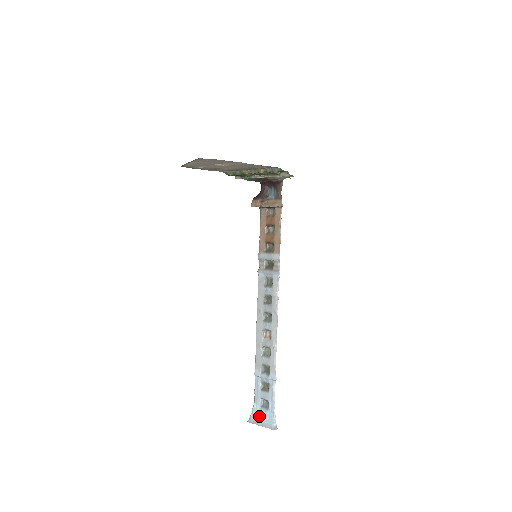
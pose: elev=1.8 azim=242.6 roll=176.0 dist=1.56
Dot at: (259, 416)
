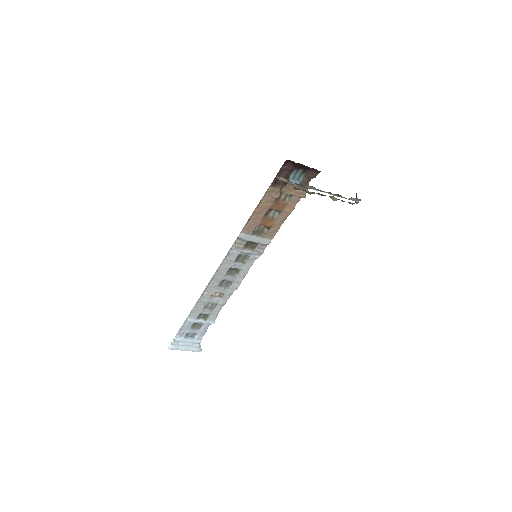
Dot at: (183, 344)
